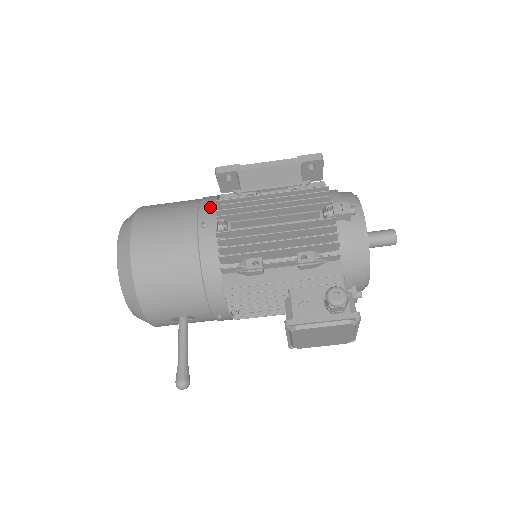
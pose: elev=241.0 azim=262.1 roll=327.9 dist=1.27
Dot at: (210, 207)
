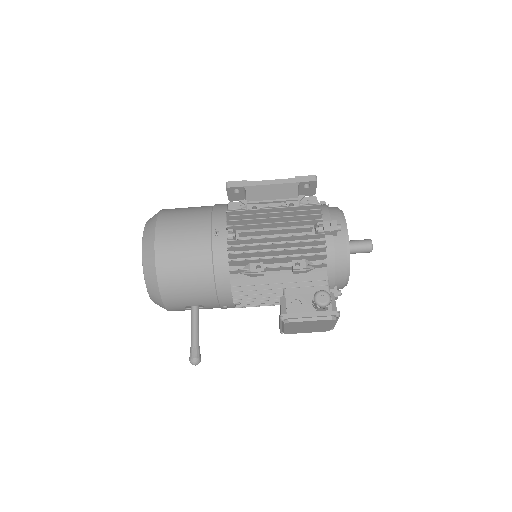
Dot at: (221, 217)
